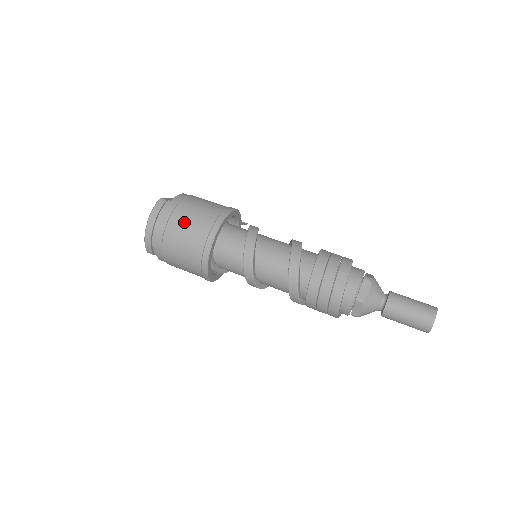
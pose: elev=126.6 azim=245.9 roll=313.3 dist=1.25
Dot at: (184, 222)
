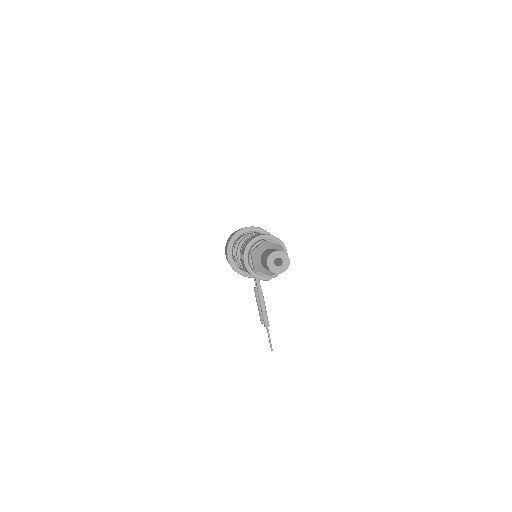
Dot at: occluded
